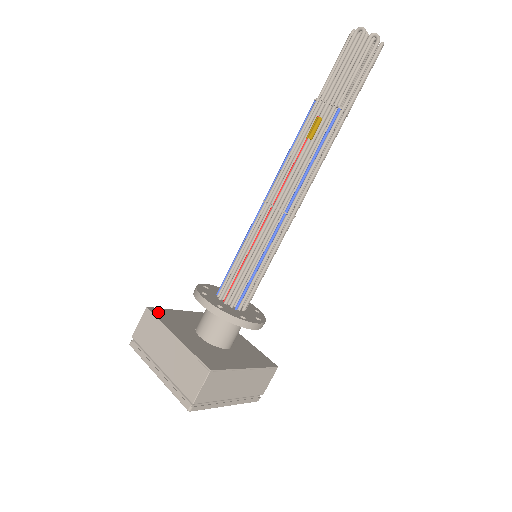
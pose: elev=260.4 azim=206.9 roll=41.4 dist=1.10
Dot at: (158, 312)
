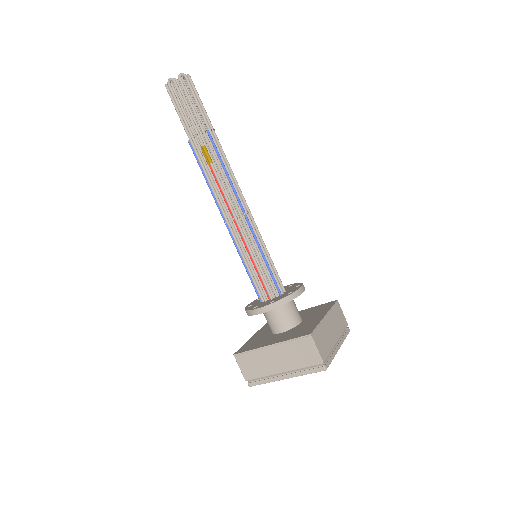
Dot at: (243, 350)
